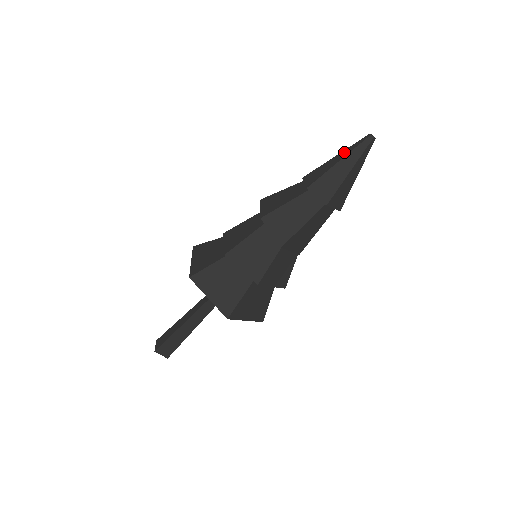
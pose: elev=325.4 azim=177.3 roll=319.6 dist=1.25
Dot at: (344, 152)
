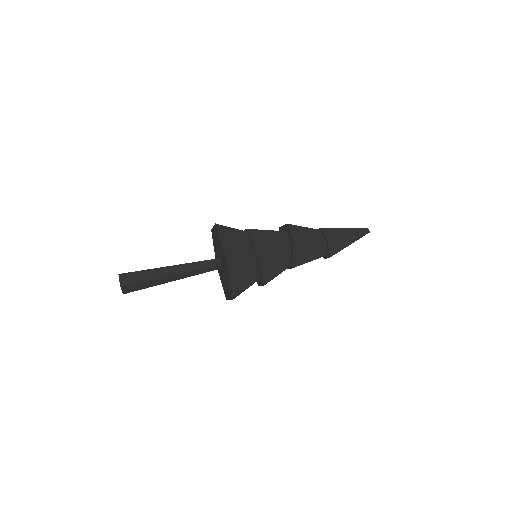
Dot at: (352, 230)
